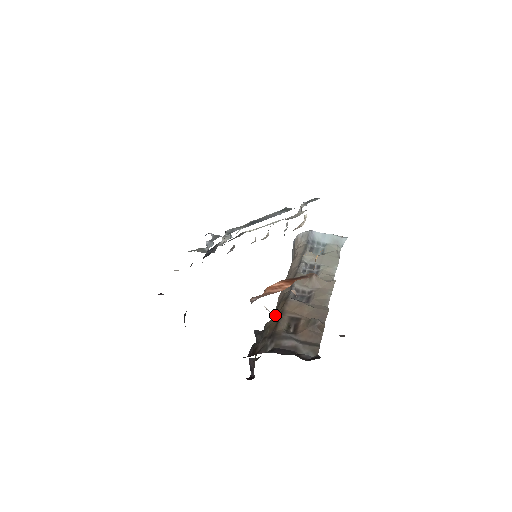
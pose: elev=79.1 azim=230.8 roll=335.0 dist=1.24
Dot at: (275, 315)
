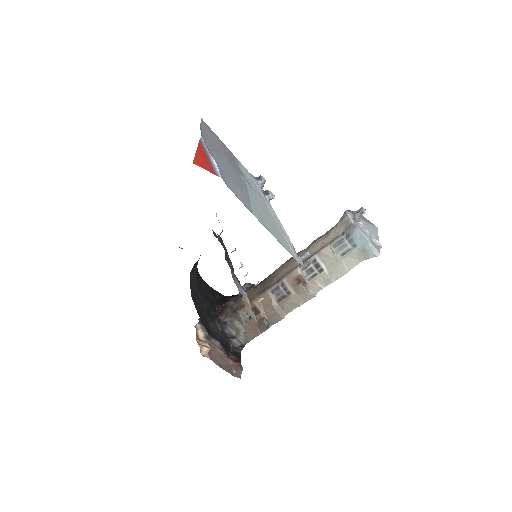
Dot at: (252, 294)
